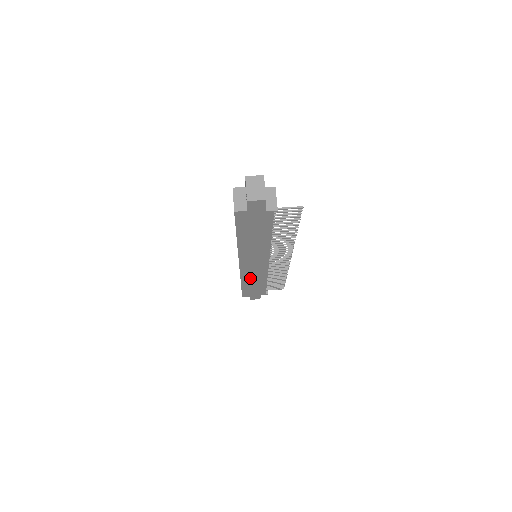
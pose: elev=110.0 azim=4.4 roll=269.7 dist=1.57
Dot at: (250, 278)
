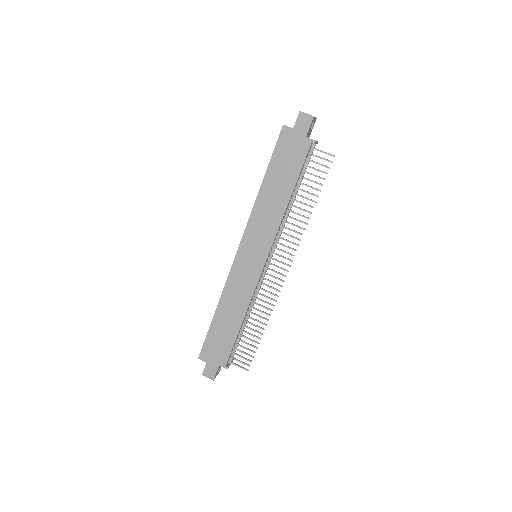
Dot at: (232, 296)
